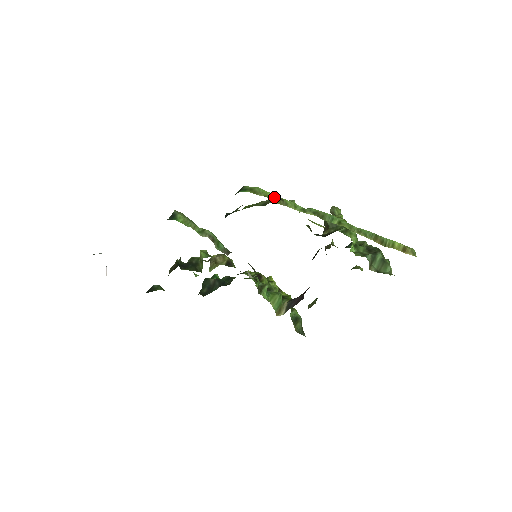
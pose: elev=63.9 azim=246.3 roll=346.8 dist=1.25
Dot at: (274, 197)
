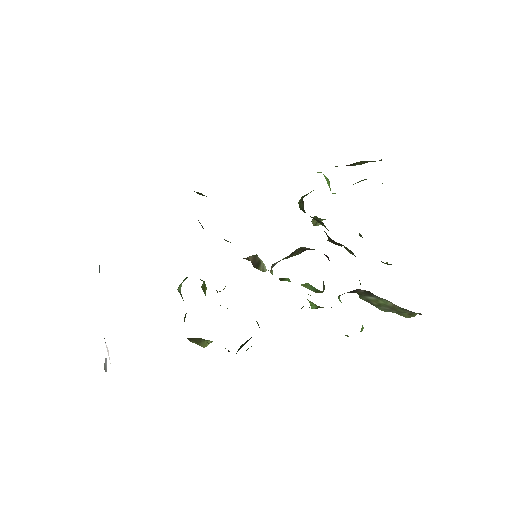
Dot at: occluded
